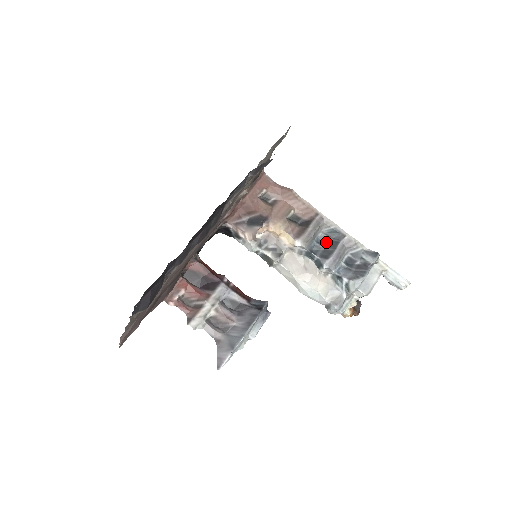
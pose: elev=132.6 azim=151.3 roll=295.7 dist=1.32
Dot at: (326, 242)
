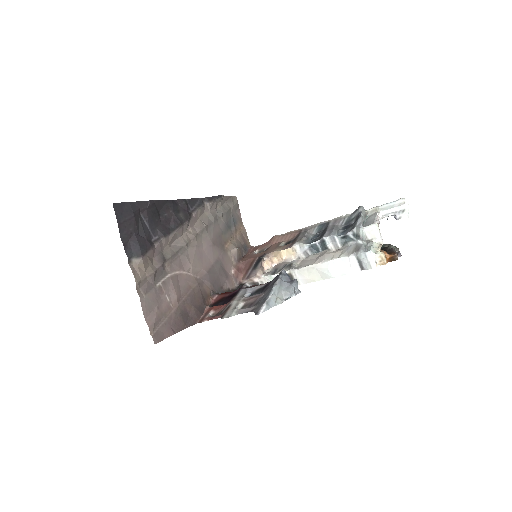
Dot at: (319, 235)
